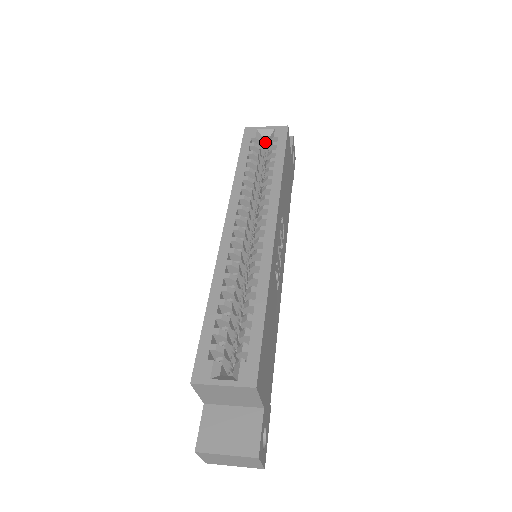
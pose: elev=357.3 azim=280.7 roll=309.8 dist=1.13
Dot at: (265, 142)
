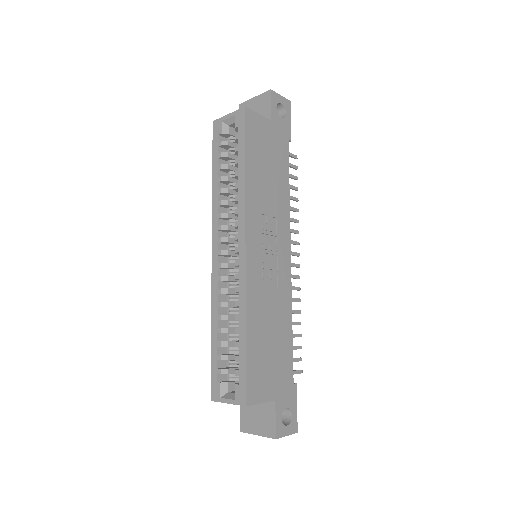
Dot at: occluded
